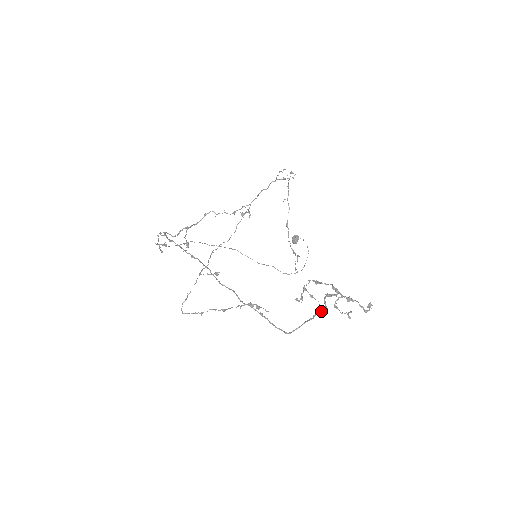
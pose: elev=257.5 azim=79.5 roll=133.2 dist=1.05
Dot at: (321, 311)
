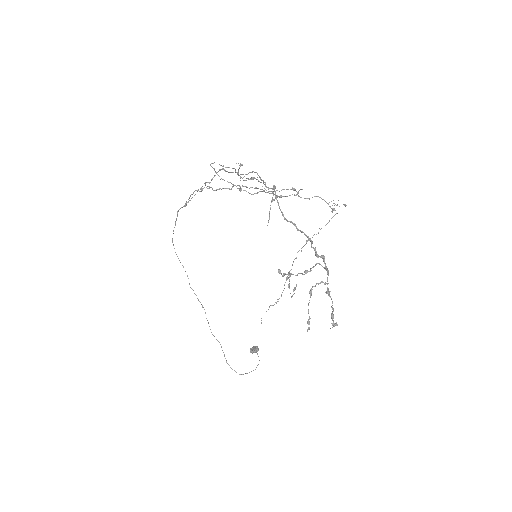
Dot at: occluded
